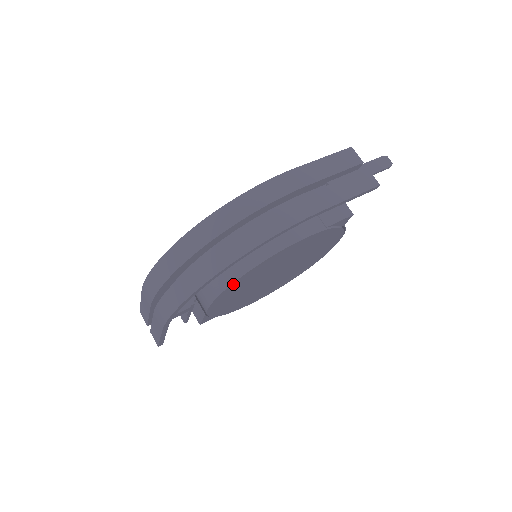
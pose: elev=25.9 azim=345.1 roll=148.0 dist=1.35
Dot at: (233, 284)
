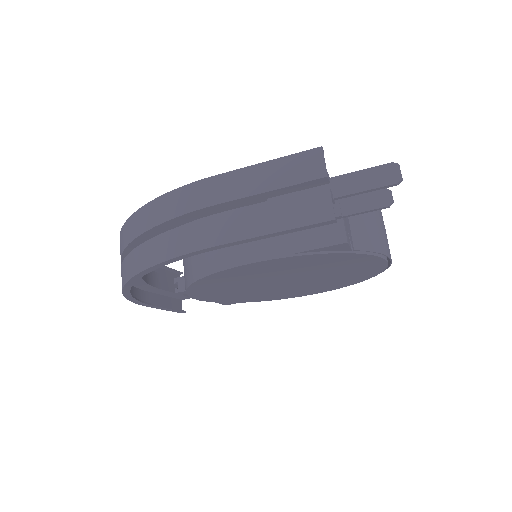
Dot at: (191, 288)
